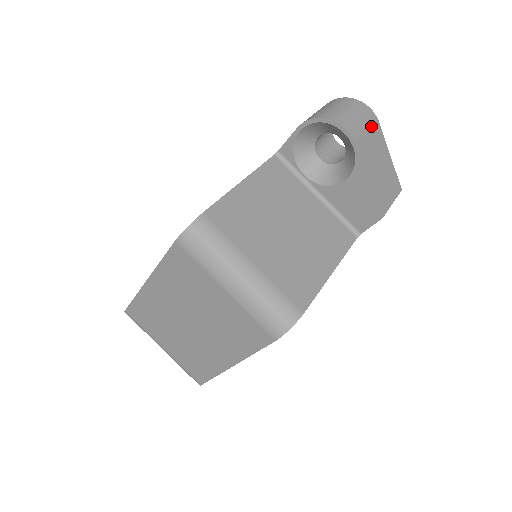
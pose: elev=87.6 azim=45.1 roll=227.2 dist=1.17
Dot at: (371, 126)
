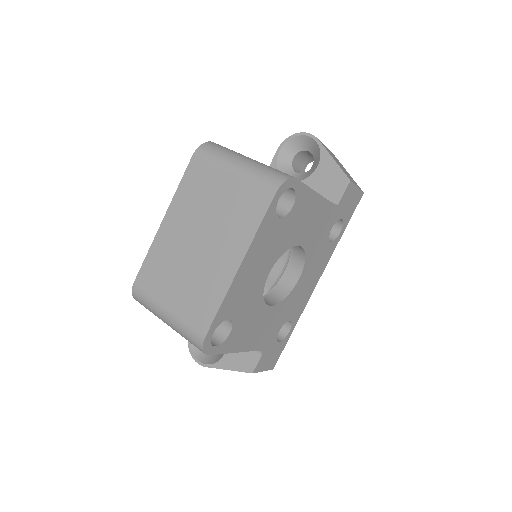
Dot at: (328, 149)
